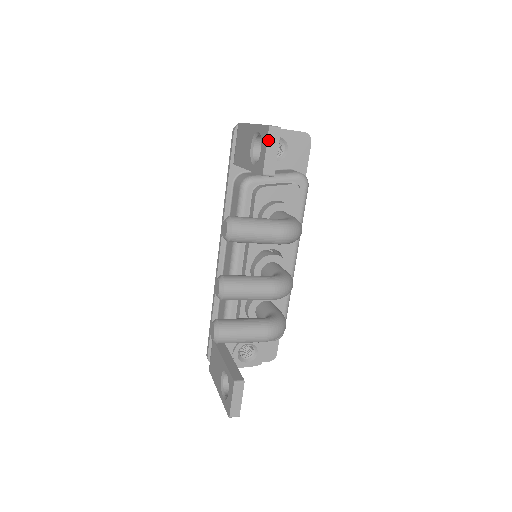
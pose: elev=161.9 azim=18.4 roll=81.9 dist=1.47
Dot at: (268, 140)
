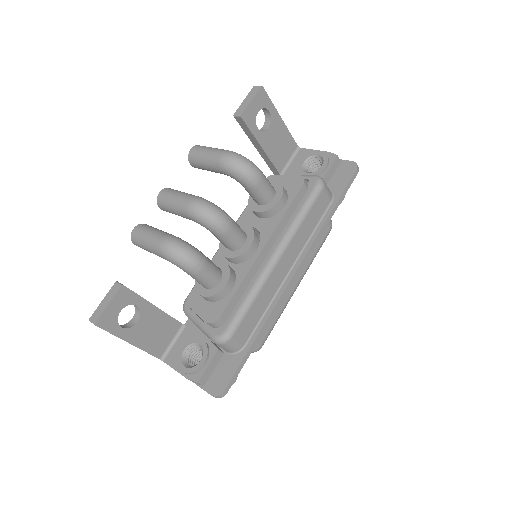
Dot at: (249, 94)
